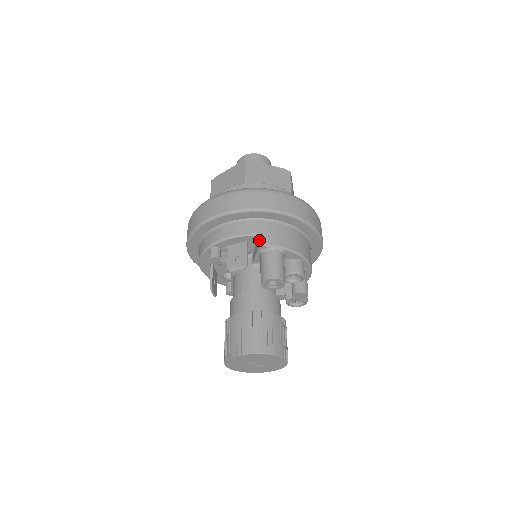
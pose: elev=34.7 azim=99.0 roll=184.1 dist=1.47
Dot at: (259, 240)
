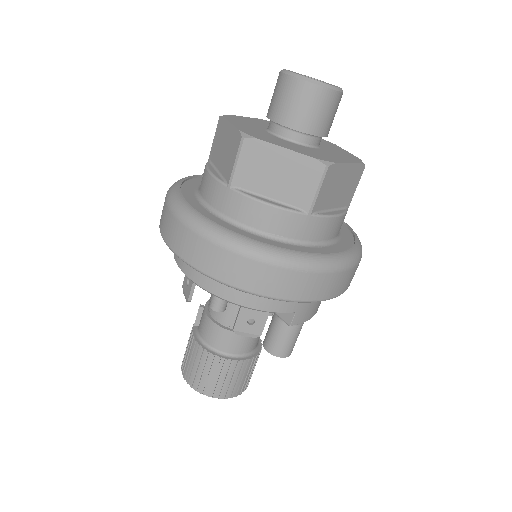
Dot at: (292, 321)
